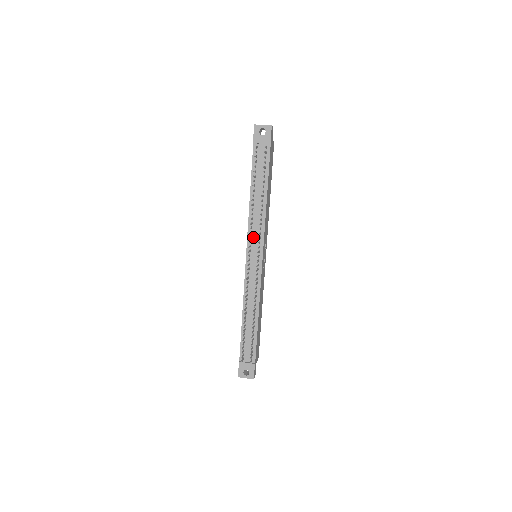
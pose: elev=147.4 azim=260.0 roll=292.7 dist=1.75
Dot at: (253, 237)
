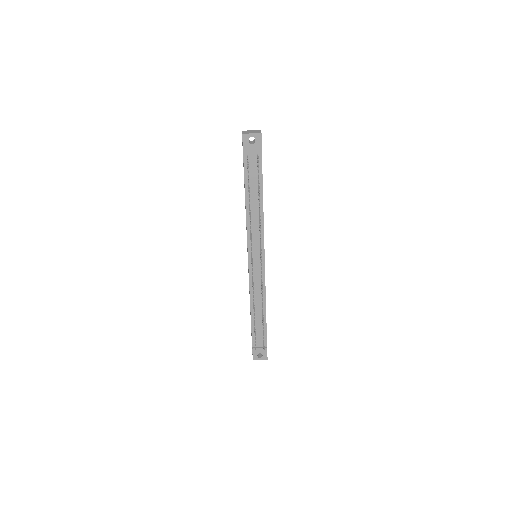
Dot at: (253, 243)
